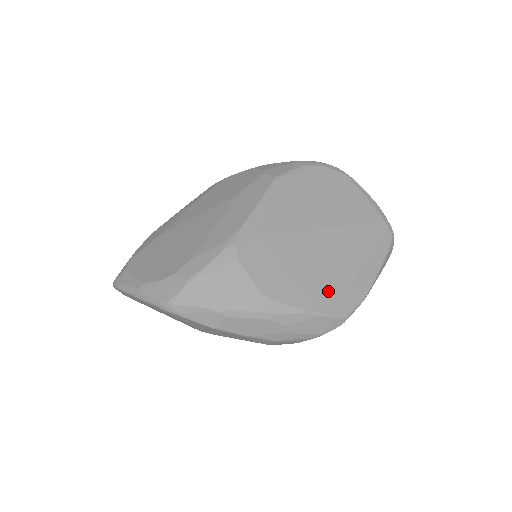
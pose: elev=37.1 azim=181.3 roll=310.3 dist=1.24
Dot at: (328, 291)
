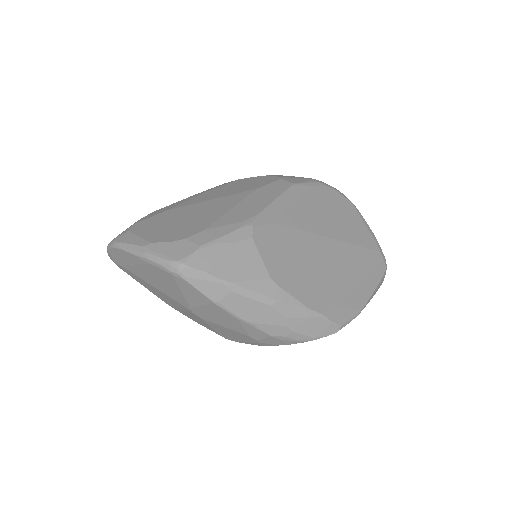
Dot at: (328, 296)
